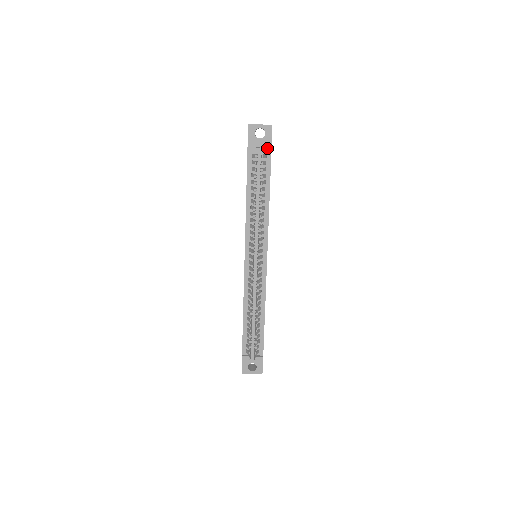
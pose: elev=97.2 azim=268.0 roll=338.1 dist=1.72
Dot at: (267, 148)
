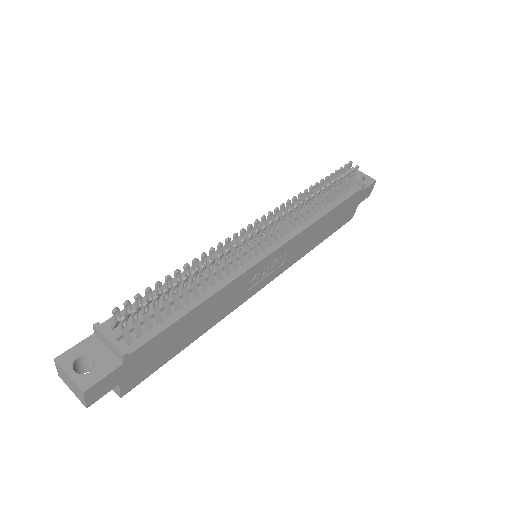
Dot at: (361, 181)
